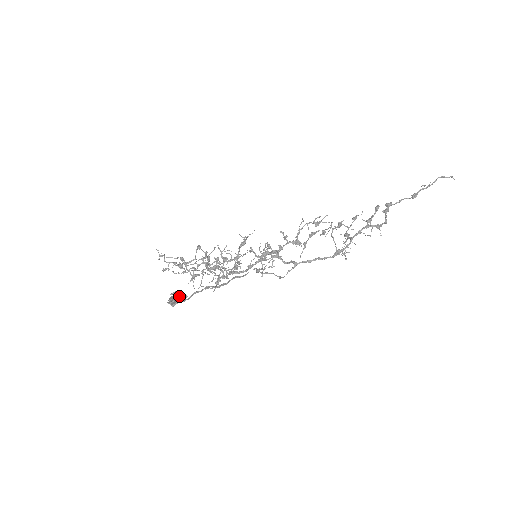
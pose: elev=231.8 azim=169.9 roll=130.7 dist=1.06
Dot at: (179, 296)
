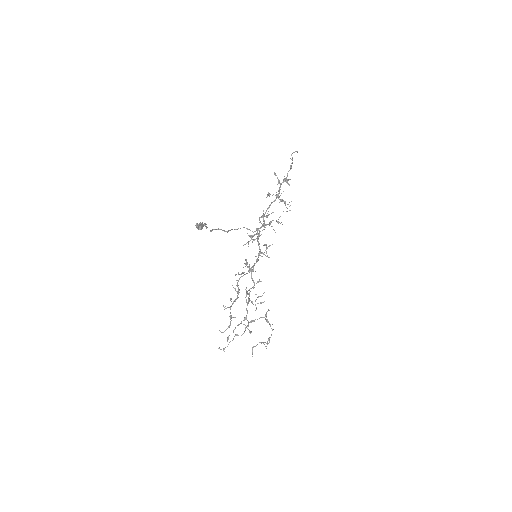
Dot at: (200, 224)
